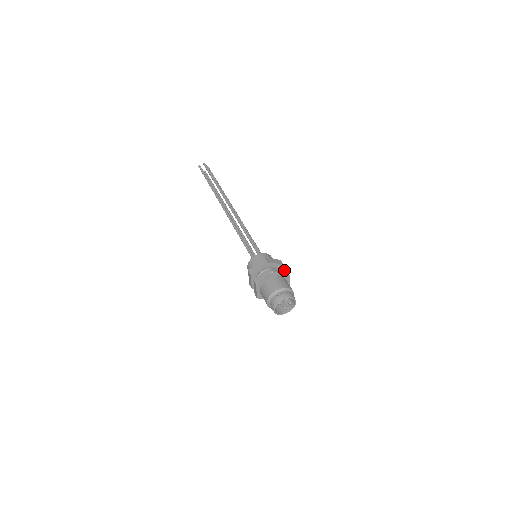
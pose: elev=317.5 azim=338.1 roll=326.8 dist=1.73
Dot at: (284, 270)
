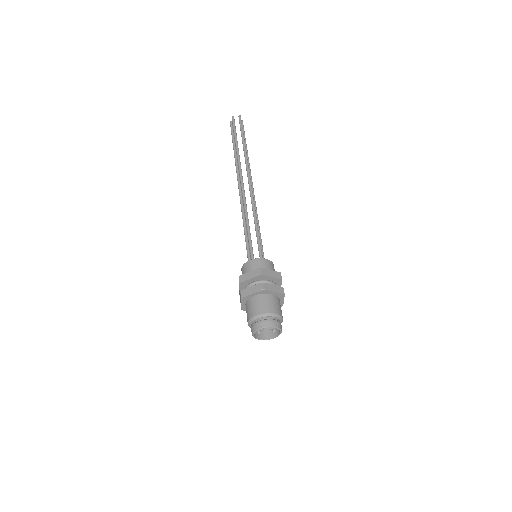
Dot at: (258, 286)
